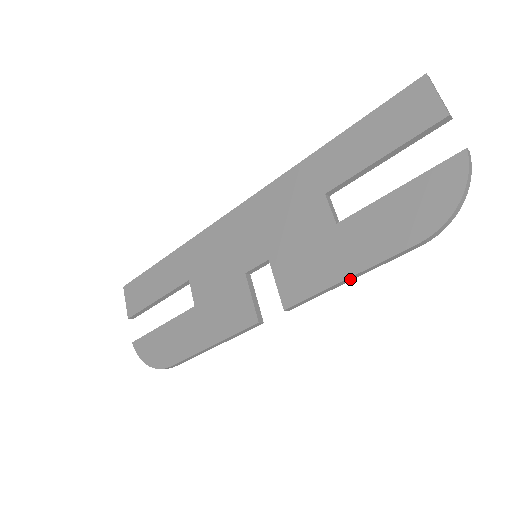
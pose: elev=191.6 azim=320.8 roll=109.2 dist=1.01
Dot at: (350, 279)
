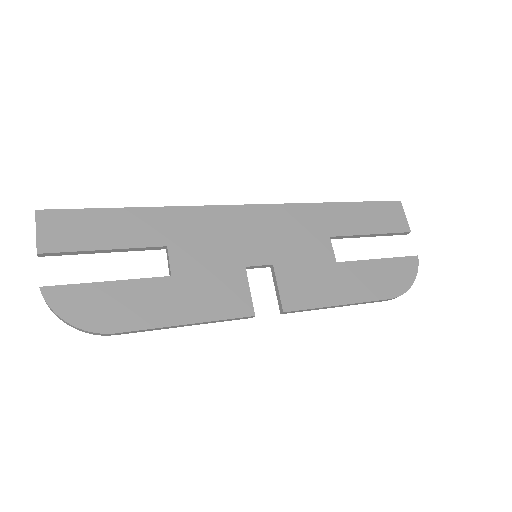
Dot at: (339, 306)
